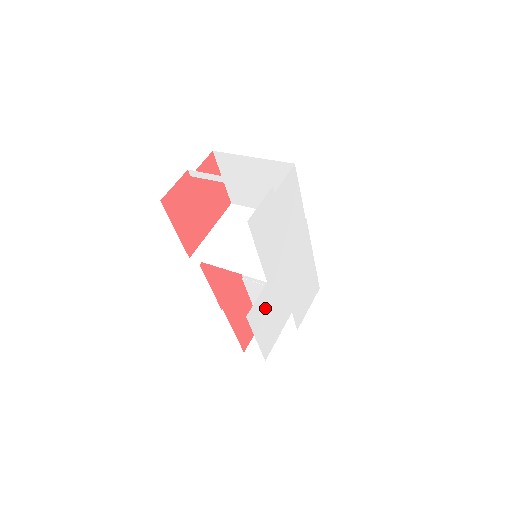
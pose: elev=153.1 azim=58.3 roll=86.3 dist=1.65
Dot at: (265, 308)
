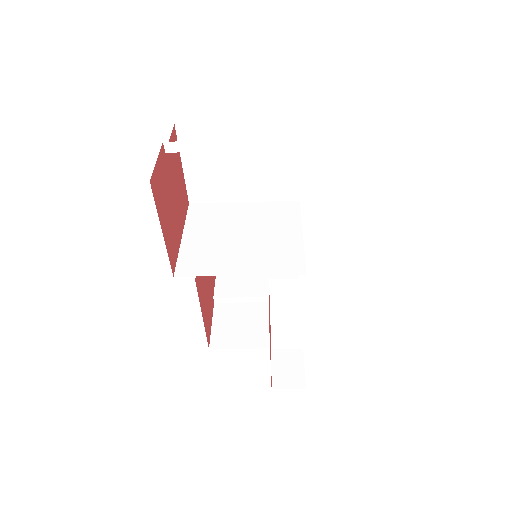
Dot at: occluded
